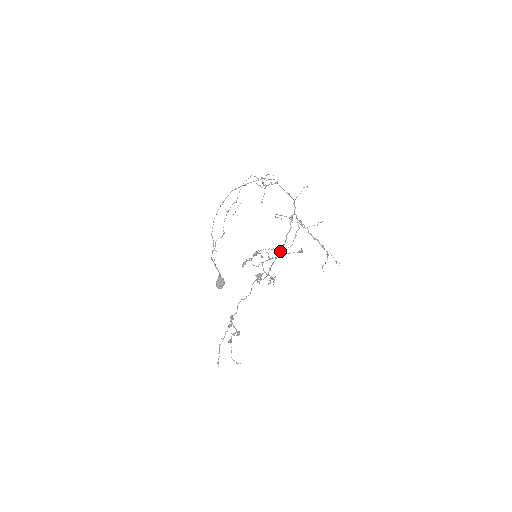
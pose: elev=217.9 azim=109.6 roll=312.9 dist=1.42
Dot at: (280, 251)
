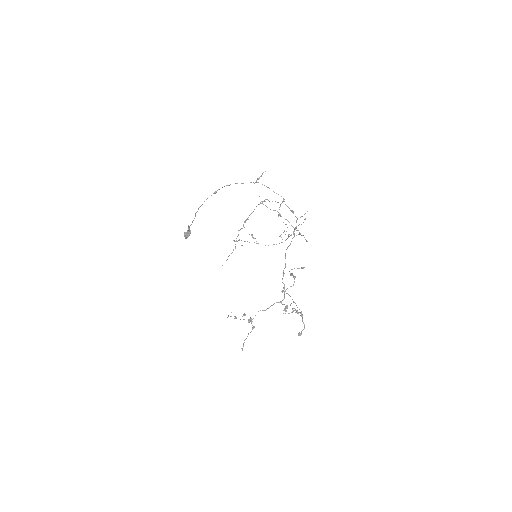
Dot at: (292, 275)
